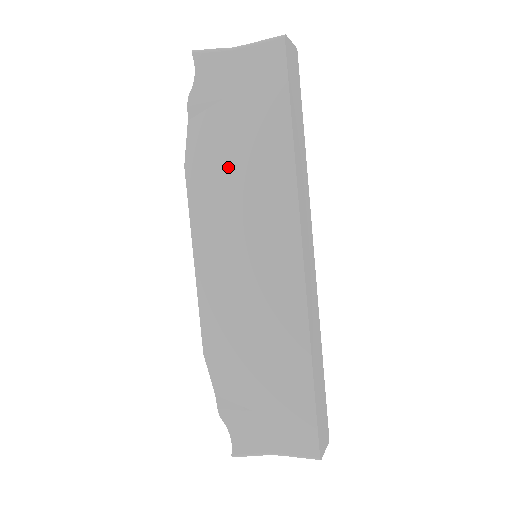
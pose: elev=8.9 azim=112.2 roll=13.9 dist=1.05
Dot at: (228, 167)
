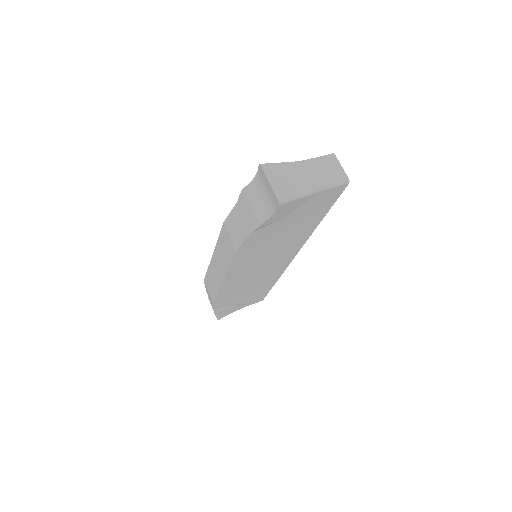
Dot at: (270, 243)
